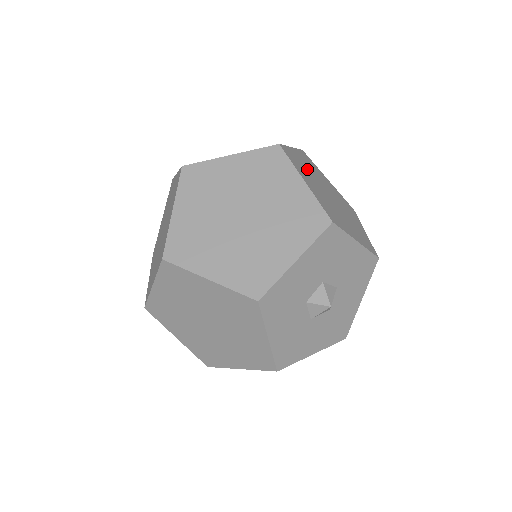
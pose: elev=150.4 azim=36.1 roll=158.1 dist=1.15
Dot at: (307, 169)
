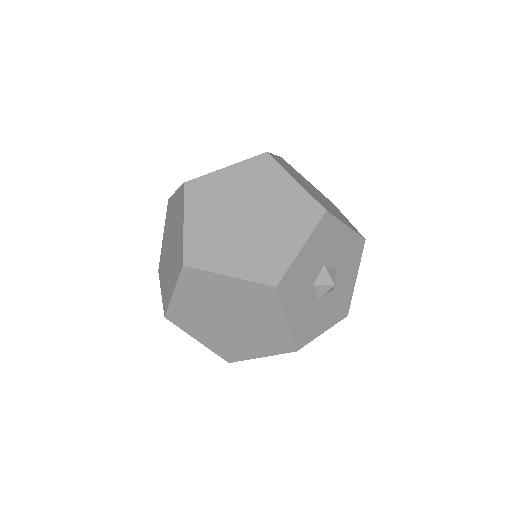
Dot at: (292, 171)
